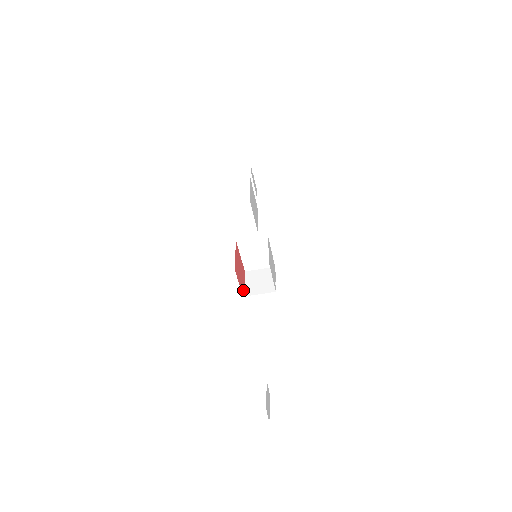
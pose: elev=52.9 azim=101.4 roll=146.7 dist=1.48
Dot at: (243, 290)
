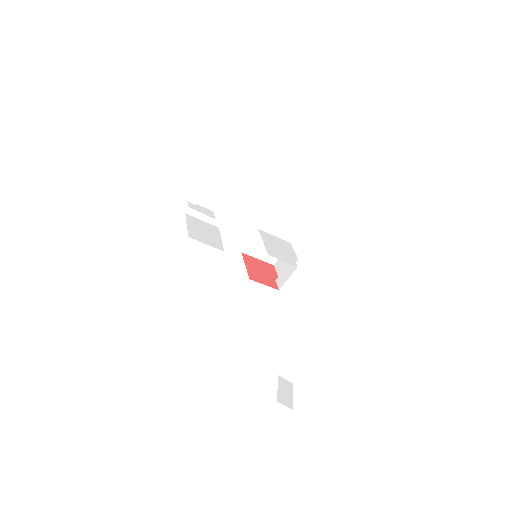
Dot at: (276, 284)
